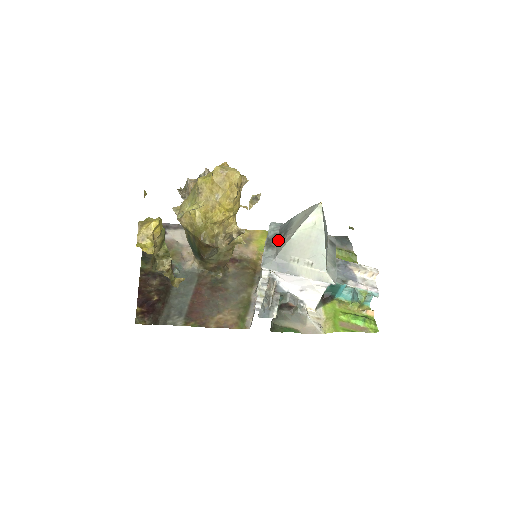
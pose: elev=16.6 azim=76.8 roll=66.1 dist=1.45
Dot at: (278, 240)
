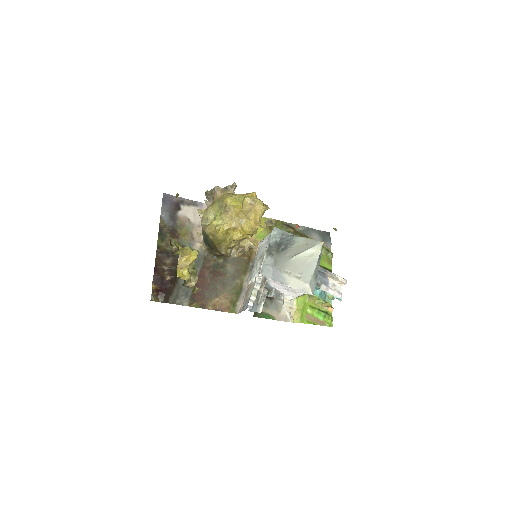
Dot at: (278, 250)
